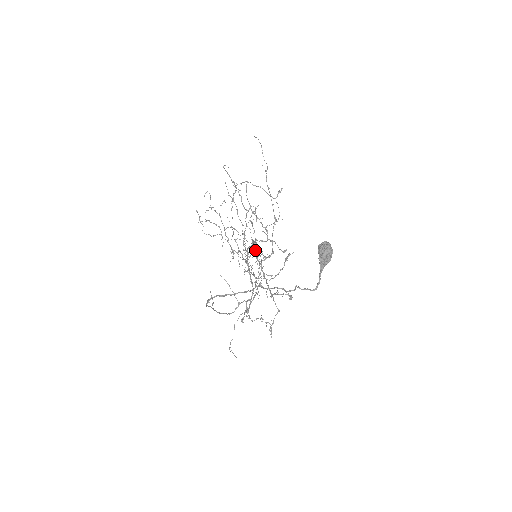
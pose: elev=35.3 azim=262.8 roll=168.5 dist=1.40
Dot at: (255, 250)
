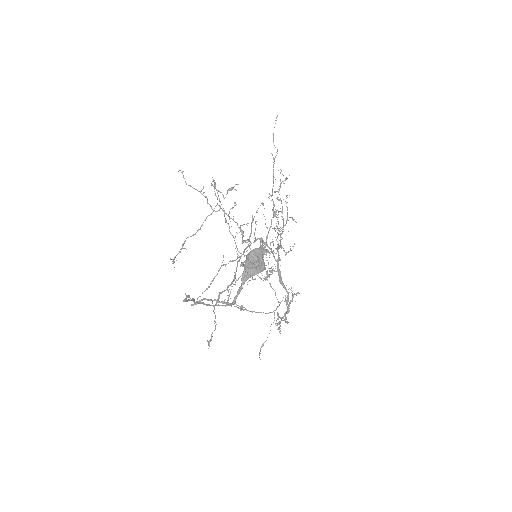
Dot at: occluded
